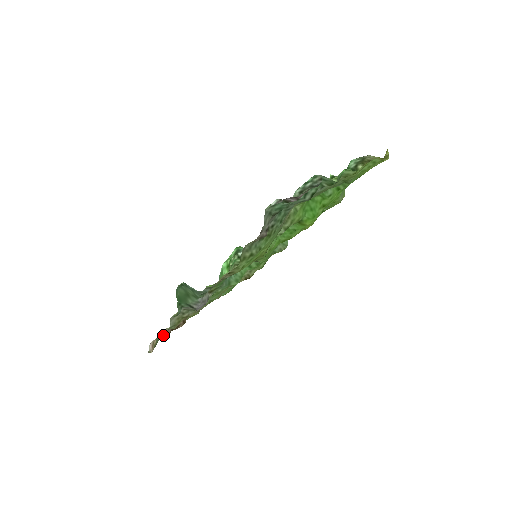
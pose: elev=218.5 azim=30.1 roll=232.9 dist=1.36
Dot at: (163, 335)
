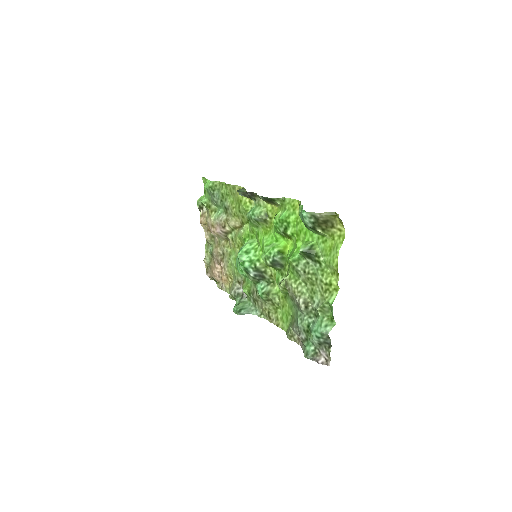
Dot at: (221, 286)
